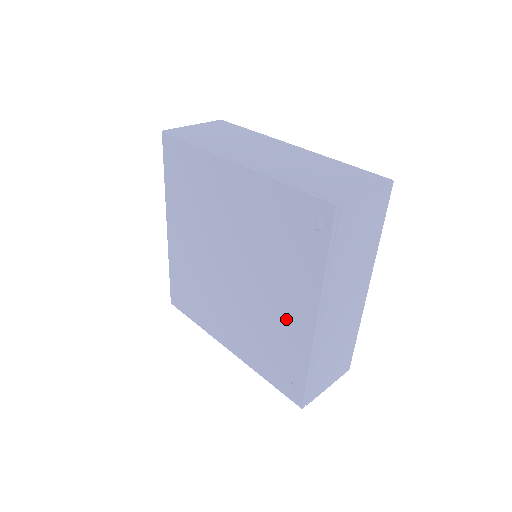
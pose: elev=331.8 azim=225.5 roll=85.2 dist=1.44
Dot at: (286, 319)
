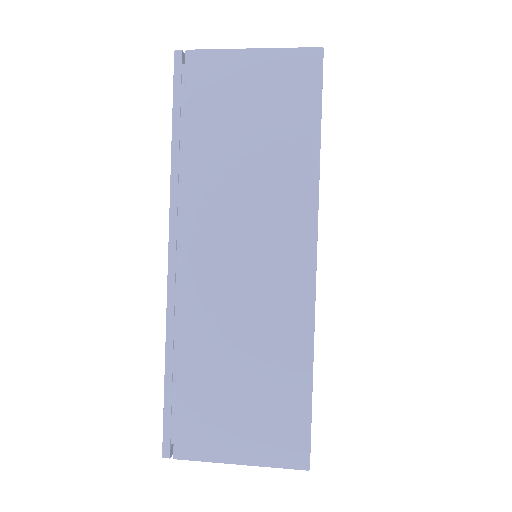
Dot at: occluded
